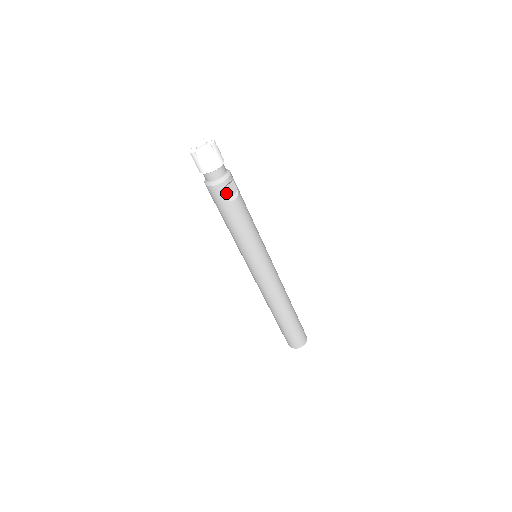
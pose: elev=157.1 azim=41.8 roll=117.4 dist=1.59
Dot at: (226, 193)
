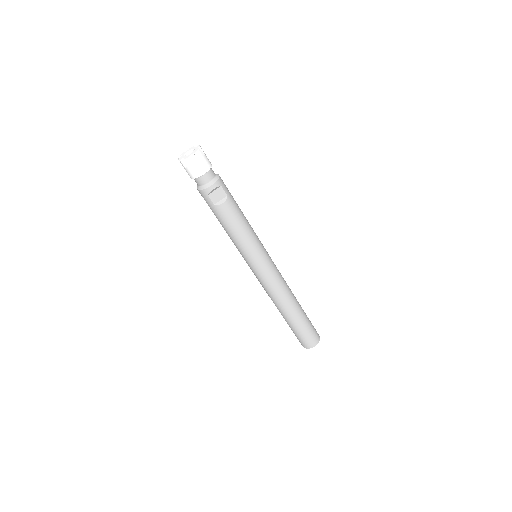
Dot at: (214, 197)
